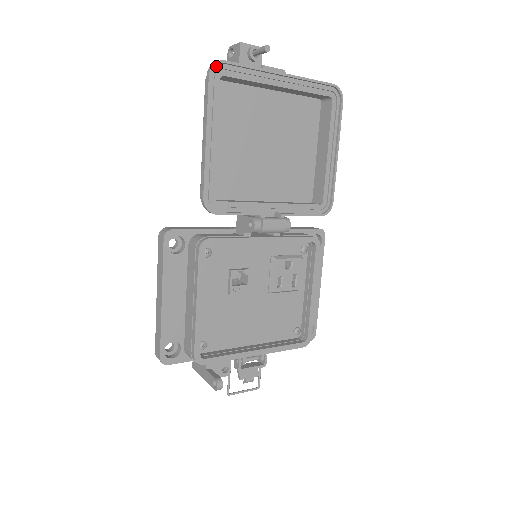
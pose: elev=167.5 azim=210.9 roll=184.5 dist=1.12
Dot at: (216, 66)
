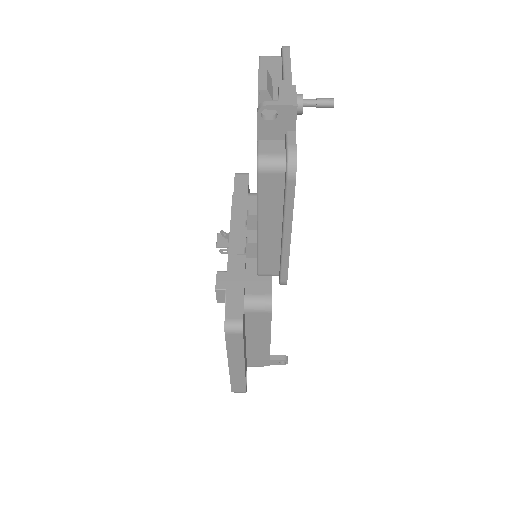
Dot at: (291, 159)
